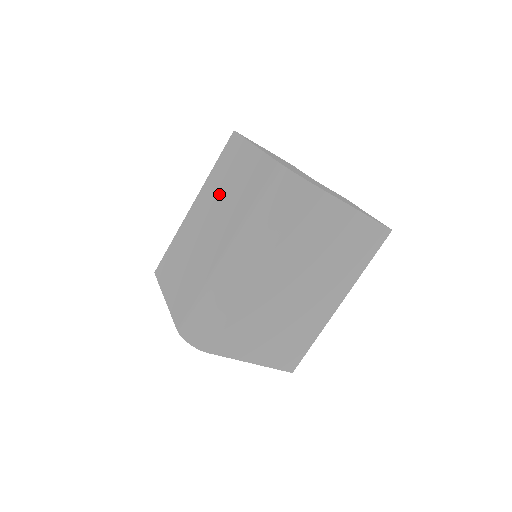
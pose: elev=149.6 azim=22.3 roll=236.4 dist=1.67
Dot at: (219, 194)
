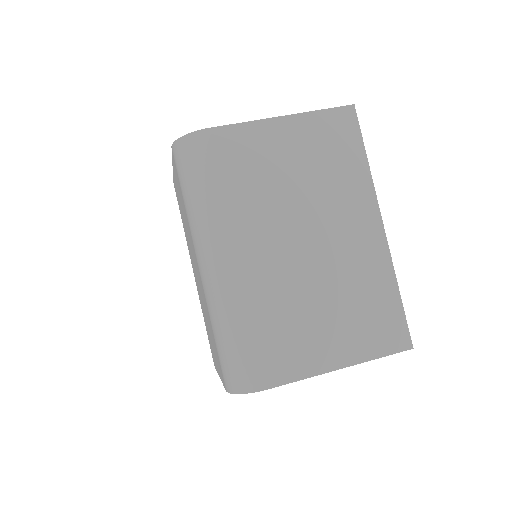
Dot at: (187, 236)
